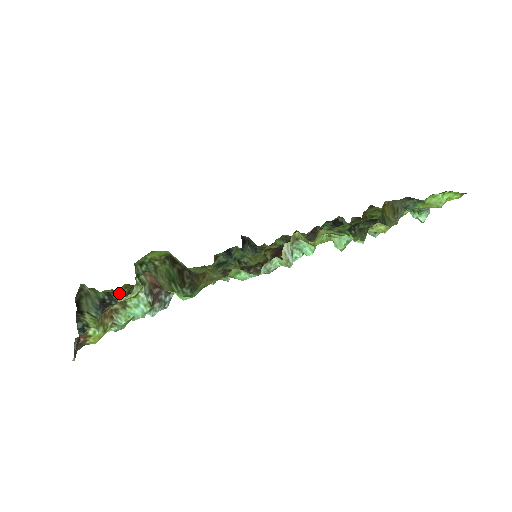
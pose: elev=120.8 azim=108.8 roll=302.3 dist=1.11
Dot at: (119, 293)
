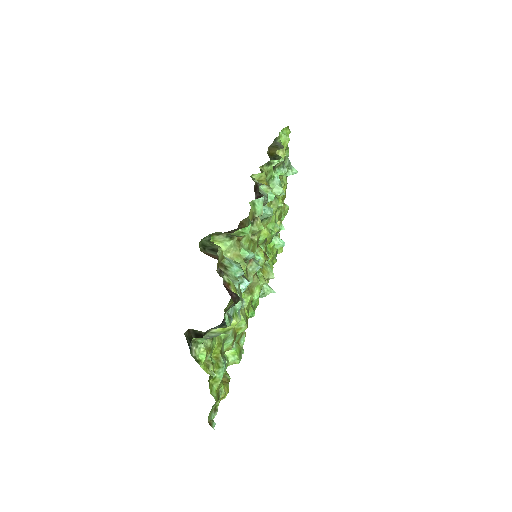
Dot at: occluded
